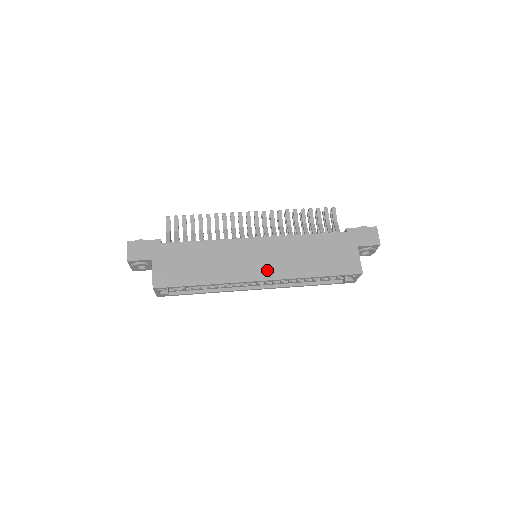
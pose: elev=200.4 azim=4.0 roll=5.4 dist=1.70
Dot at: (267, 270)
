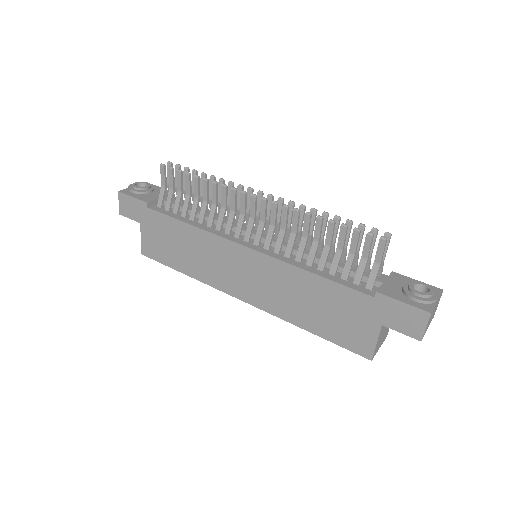
Dot at: (251, 293)
